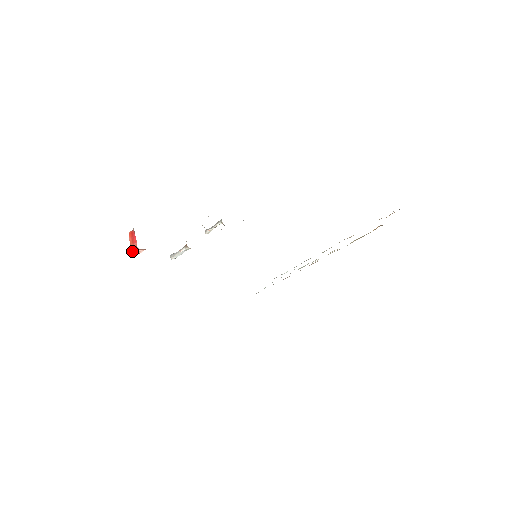
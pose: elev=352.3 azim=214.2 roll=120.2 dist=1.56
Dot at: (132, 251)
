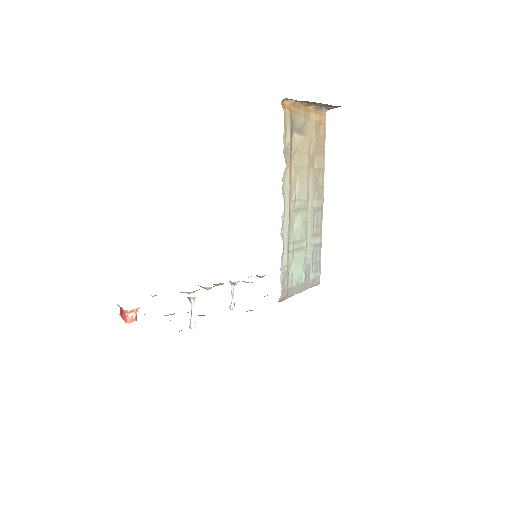
Dot at: (125, 321)
